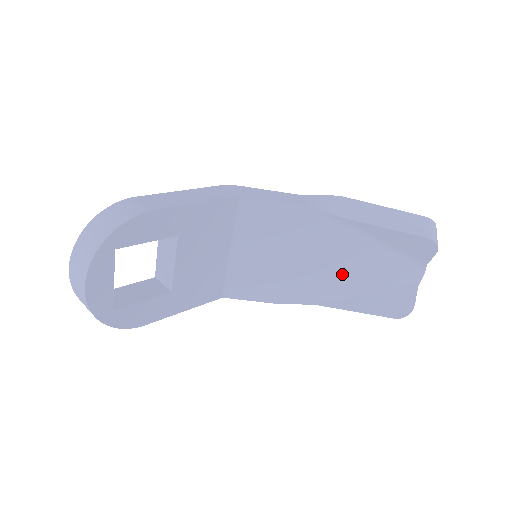
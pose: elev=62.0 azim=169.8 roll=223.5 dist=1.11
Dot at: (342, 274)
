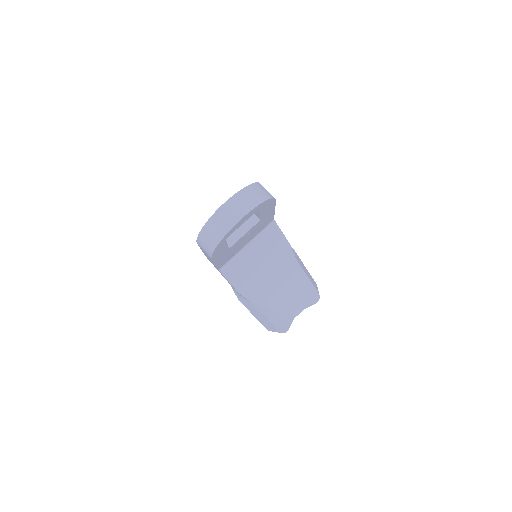
Dot at: (274, 292)
